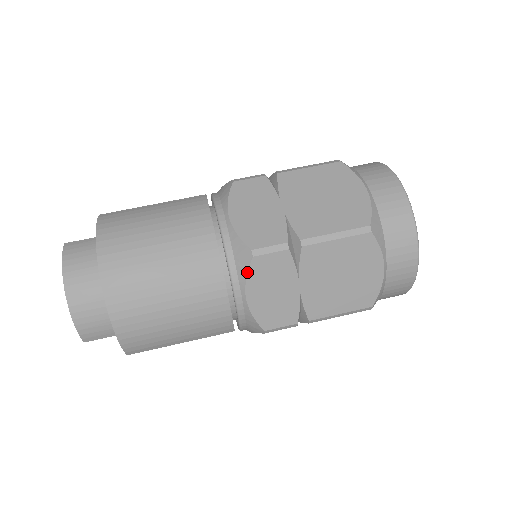
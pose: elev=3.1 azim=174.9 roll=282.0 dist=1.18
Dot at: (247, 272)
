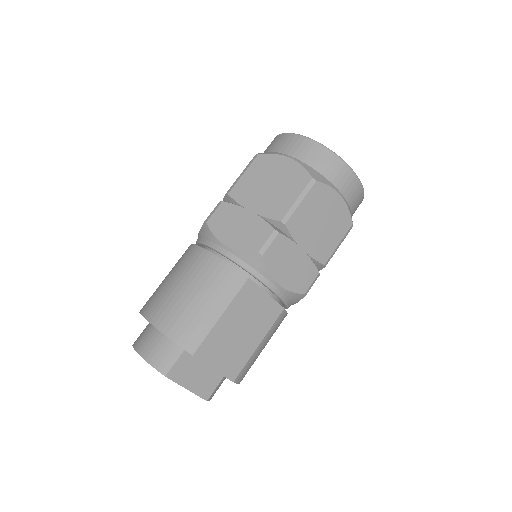
Dot at: (211, 232)
